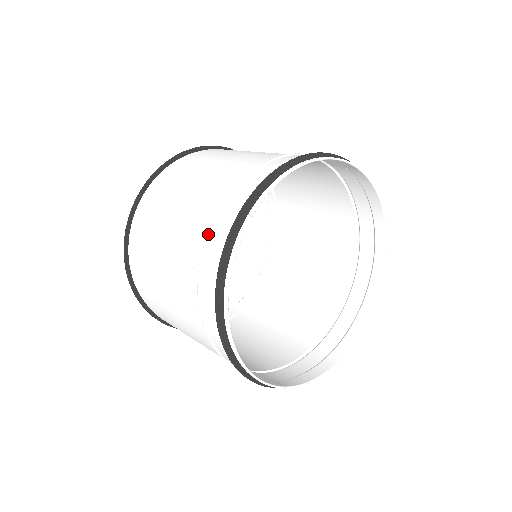
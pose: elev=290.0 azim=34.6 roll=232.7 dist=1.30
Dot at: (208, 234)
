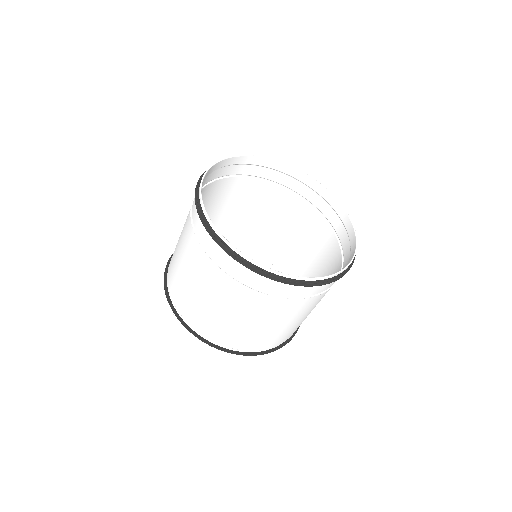
Dot at: (205, 251)
